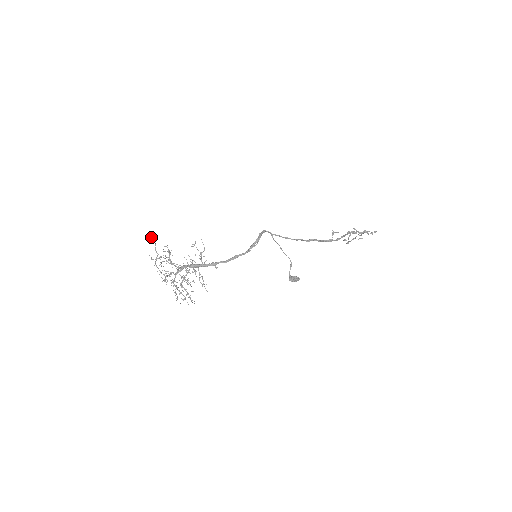
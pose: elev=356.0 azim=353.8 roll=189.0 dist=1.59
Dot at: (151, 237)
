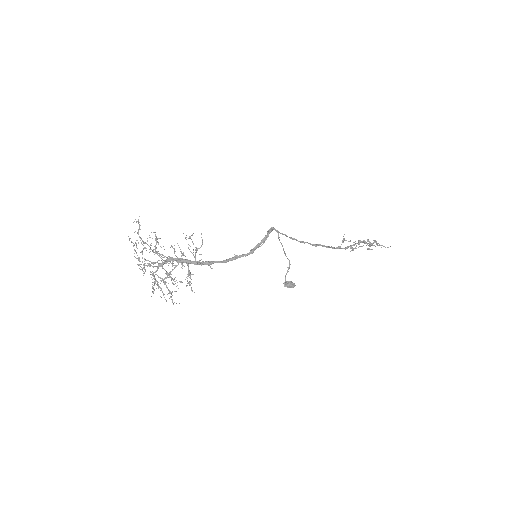
Dot at: occluded
